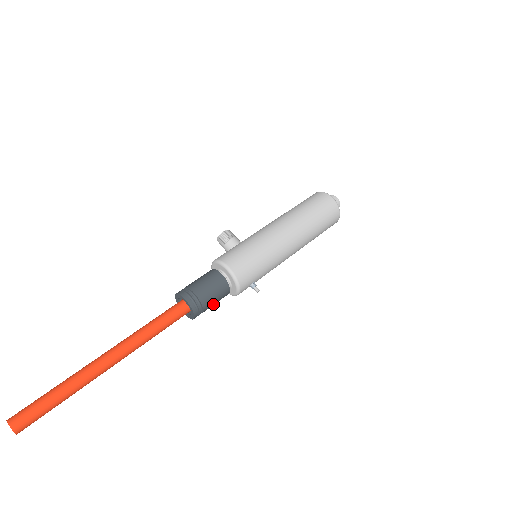
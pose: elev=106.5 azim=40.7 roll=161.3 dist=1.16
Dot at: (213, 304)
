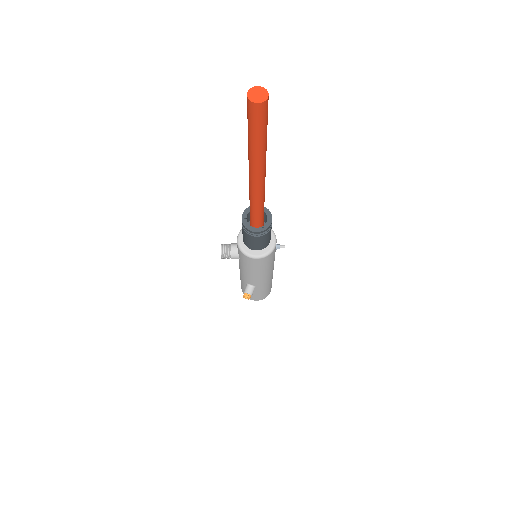
Dot at: (271, 228)
